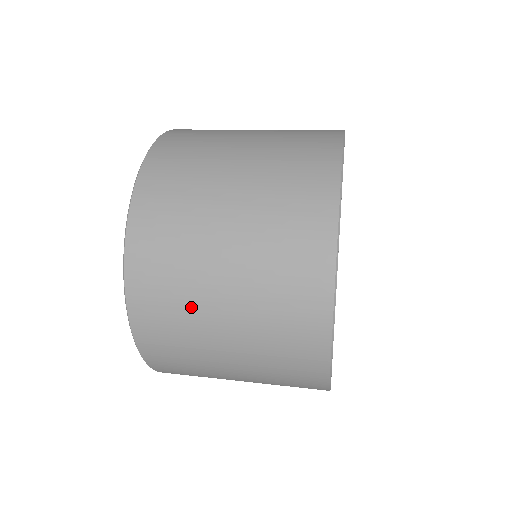
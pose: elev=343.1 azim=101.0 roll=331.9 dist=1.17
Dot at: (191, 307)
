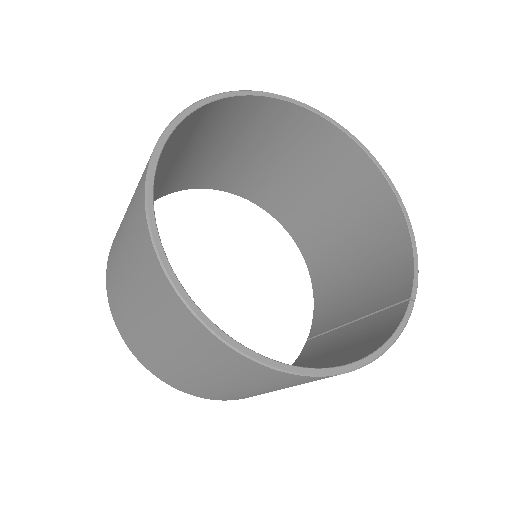
Dot at: (116, 251)
